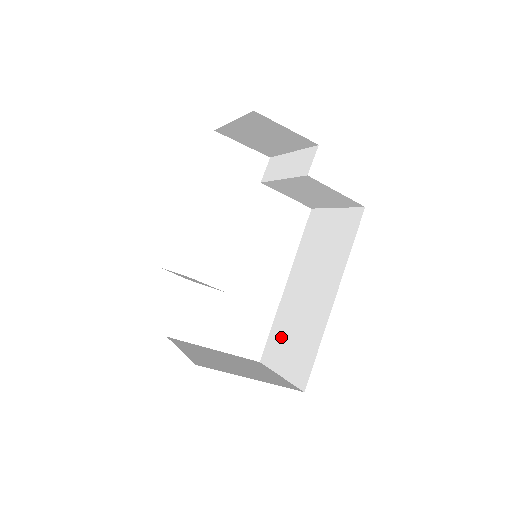
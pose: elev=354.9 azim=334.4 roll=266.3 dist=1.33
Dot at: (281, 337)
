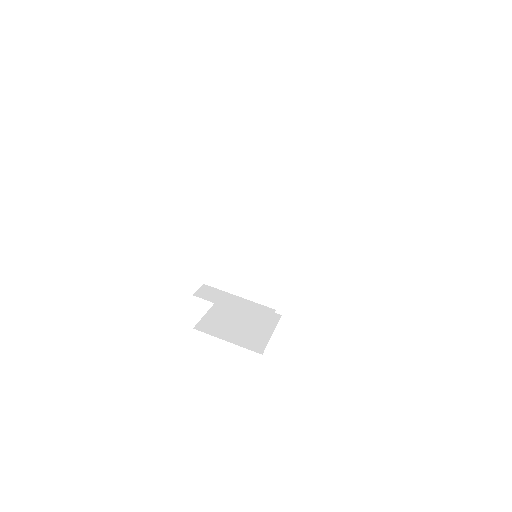
Dot at: (244, 279)
